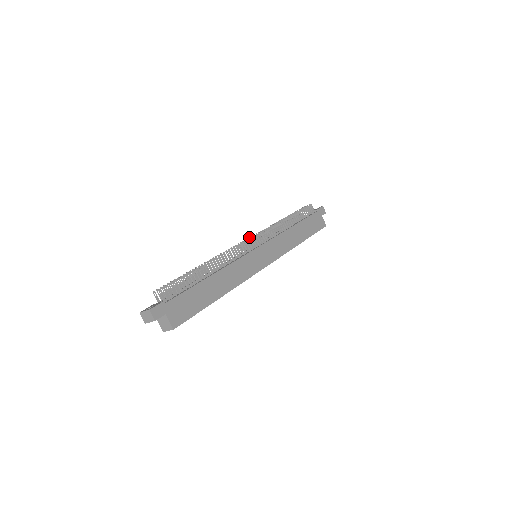
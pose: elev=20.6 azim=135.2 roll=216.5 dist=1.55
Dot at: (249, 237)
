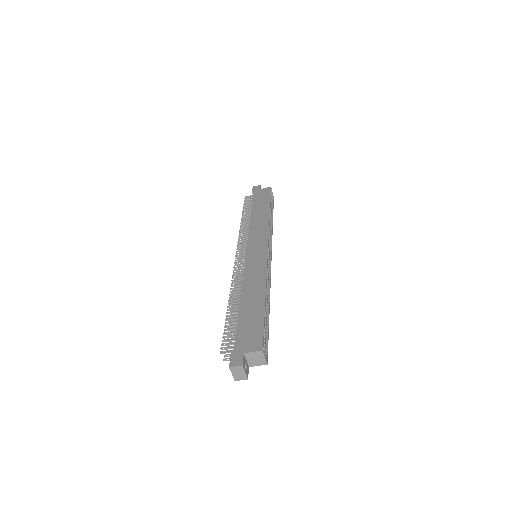
Dot at: occluded
